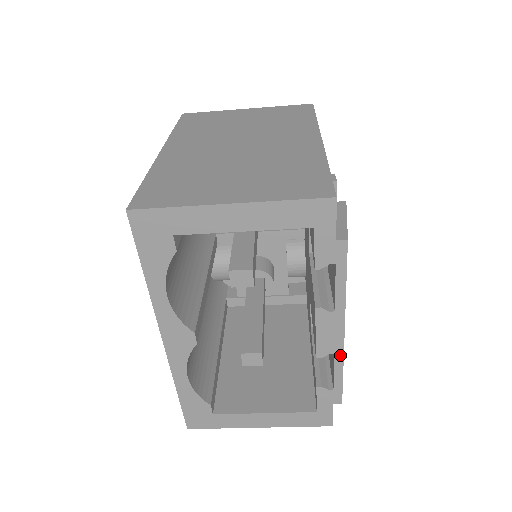
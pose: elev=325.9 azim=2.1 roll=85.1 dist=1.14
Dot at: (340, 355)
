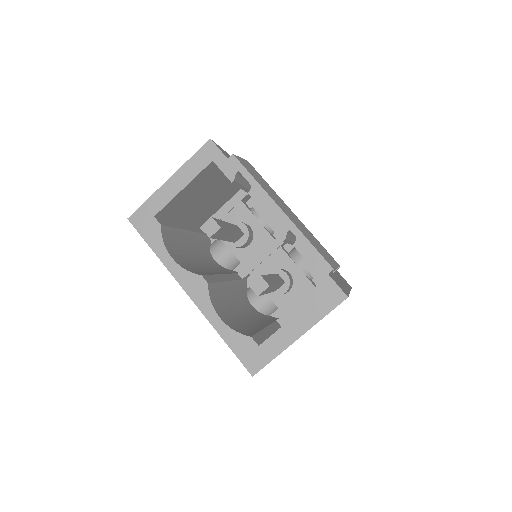
Dot at: (294, 228)
